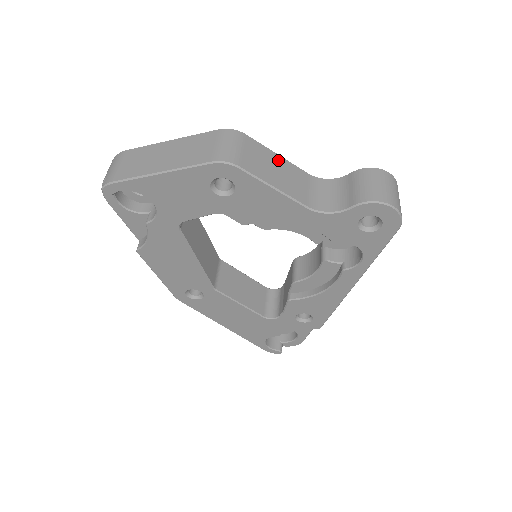
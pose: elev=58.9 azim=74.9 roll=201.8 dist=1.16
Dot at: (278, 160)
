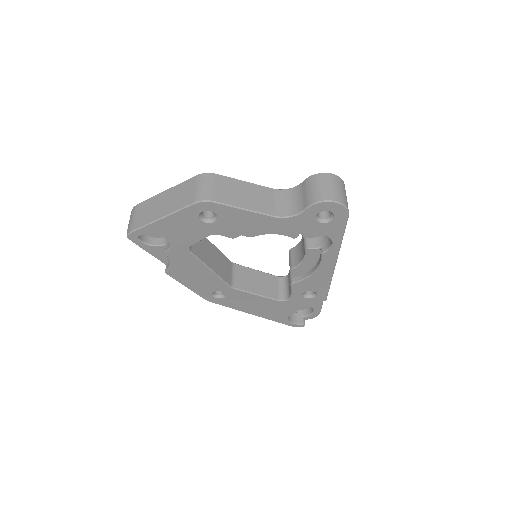
Dot at: (245, 186)
